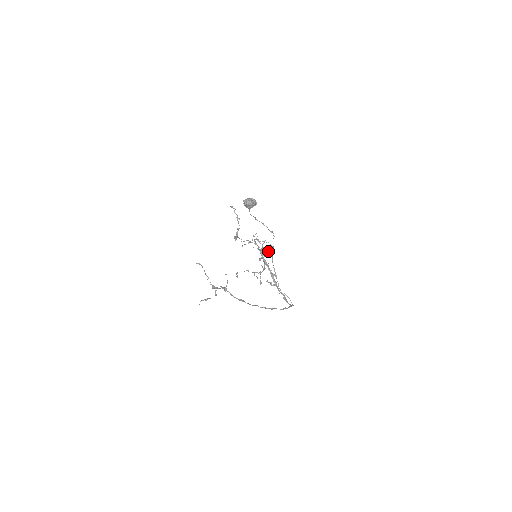
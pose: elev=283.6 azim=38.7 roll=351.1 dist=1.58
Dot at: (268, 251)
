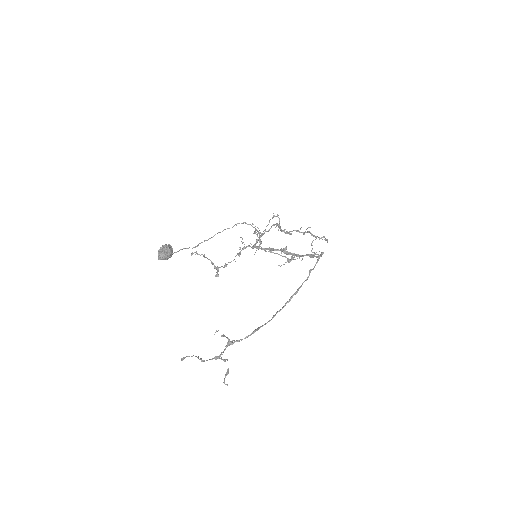
Dot at: occluded
